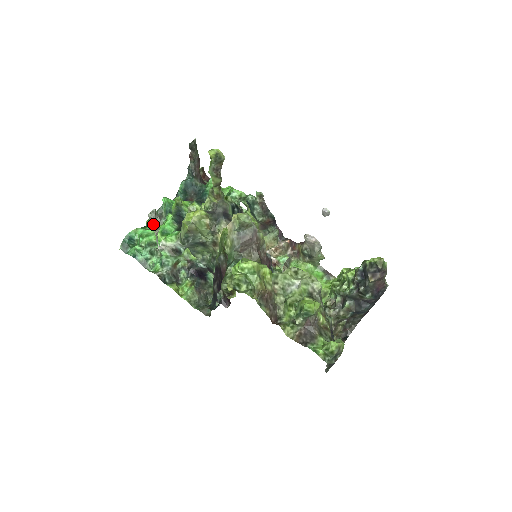
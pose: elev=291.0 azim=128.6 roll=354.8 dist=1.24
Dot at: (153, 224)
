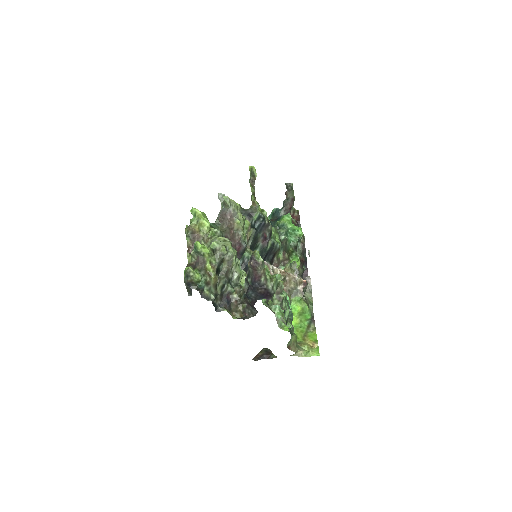
Dot at: occluded
